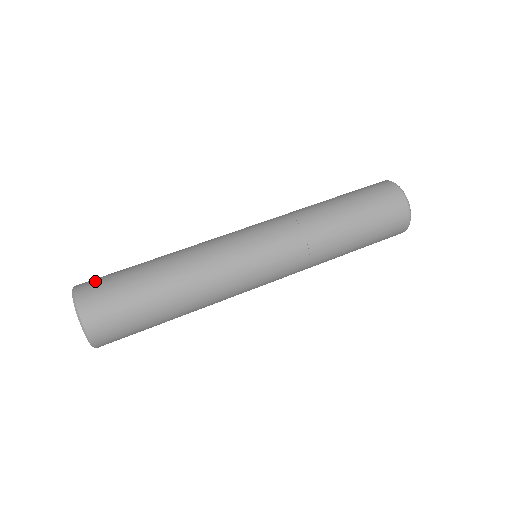
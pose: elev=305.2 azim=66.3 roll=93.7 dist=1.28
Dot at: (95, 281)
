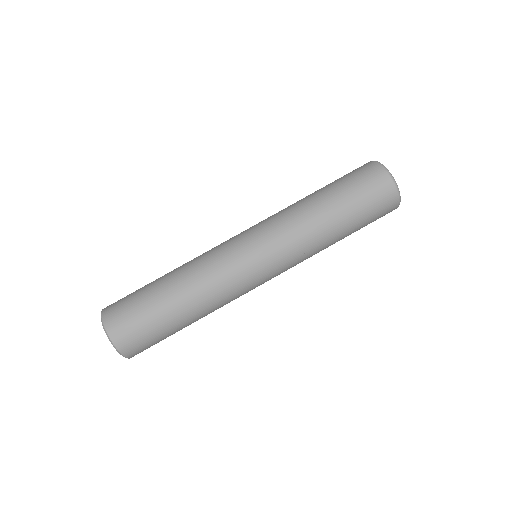
Dot at: occluded
